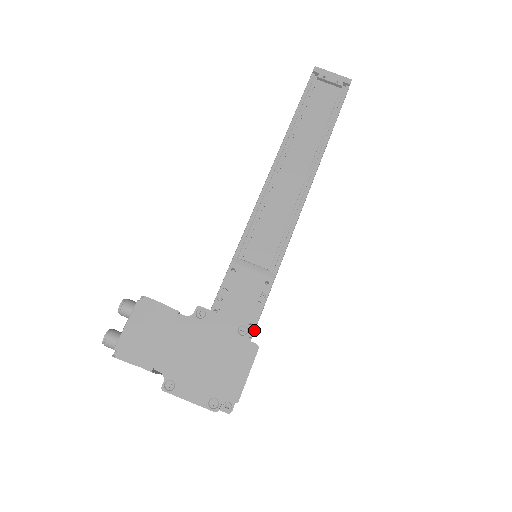
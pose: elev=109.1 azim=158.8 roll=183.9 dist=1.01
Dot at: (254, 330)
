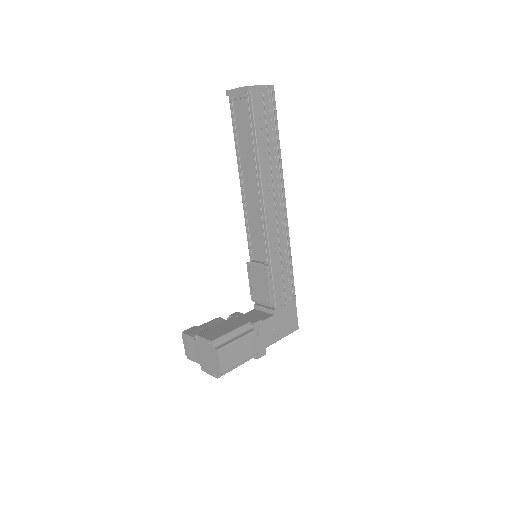
Dot at: (274, 299)
